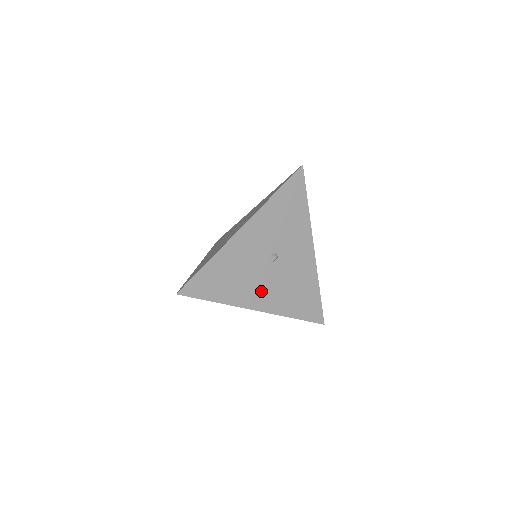
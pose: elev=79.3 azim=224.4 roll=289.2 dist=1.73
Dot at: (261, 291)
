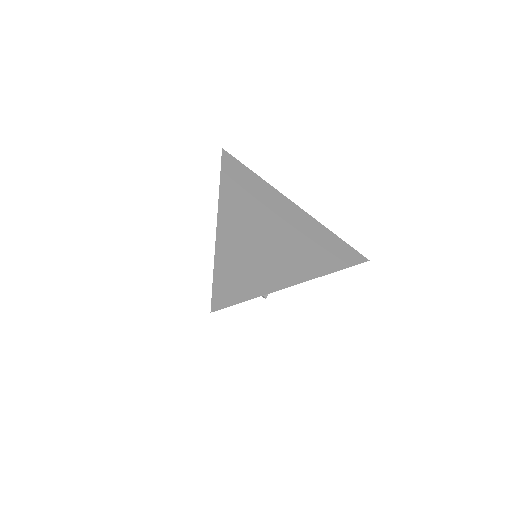
Dot at: occluded
